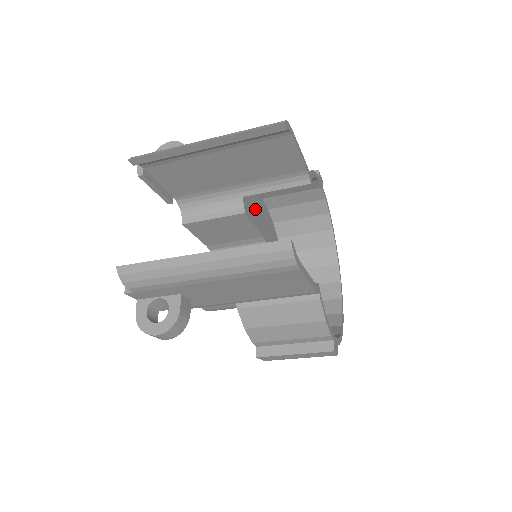
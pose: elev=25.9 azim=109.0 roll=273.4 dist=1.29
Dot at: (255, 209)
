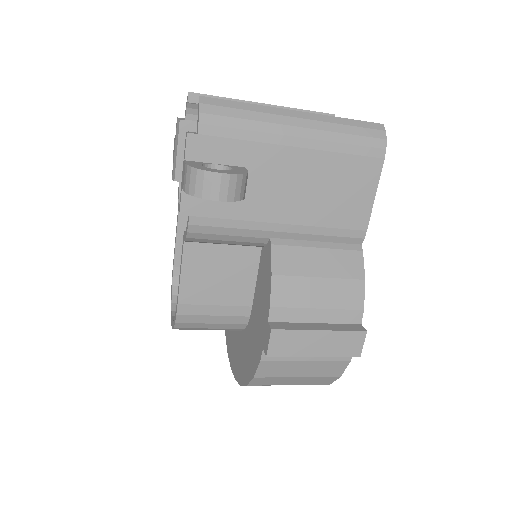
Dot at: occluded
